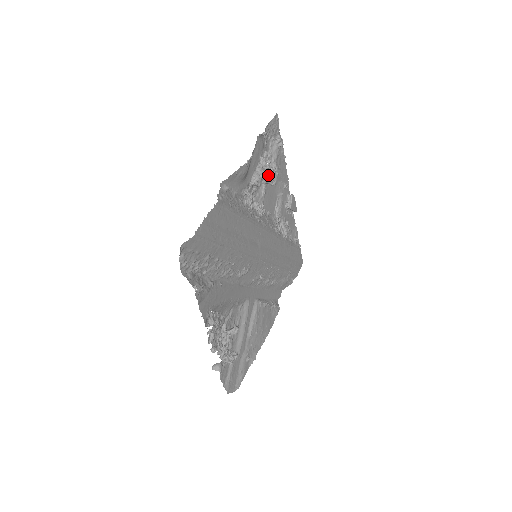
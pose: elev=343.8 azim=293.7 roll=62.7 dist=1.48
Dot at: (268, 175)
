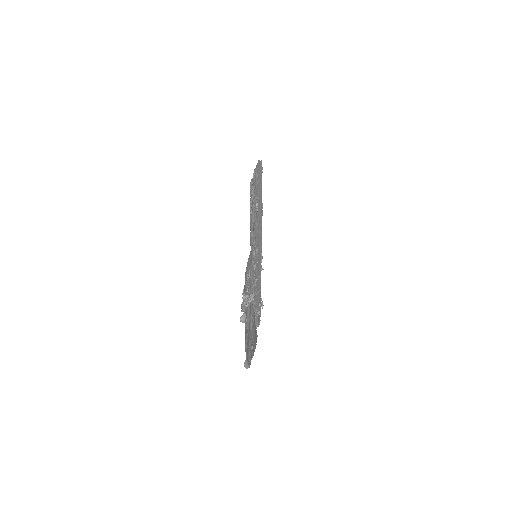
Dot at: occluded
